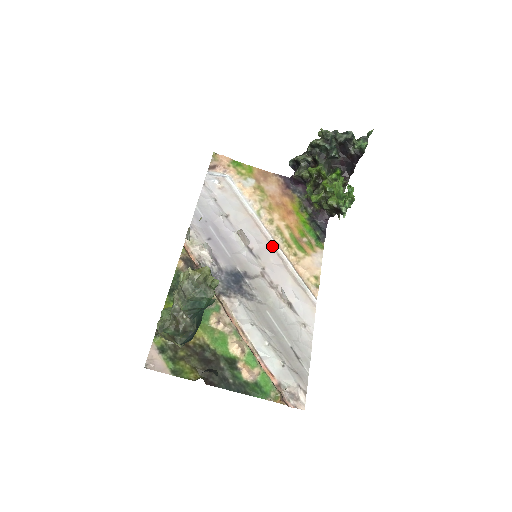
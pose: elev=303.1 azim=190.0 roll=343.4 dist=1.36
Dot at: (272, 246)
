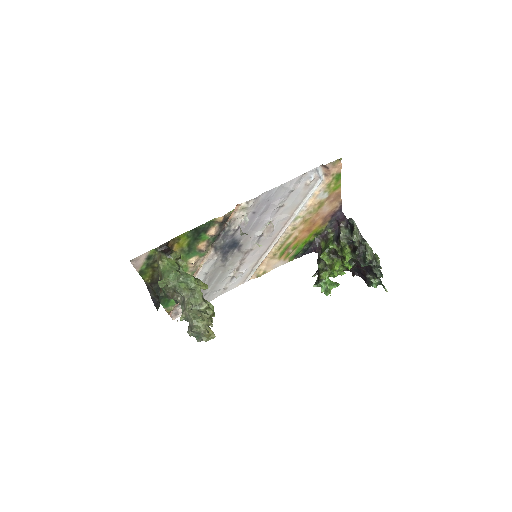
Dot at: (274, 240)
